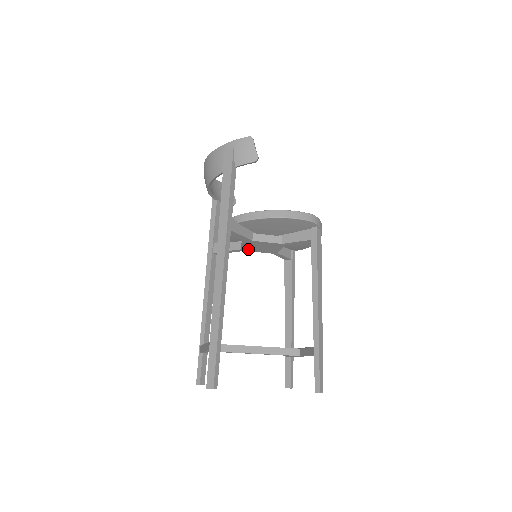
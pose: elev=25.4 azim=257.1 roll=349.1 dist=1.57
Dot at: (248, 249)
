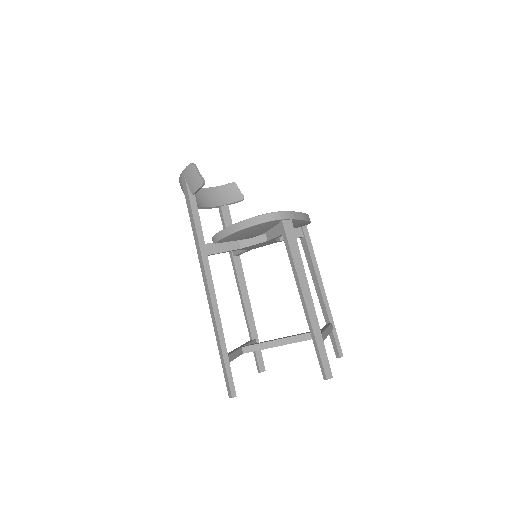
Dot at: (252, 248)
